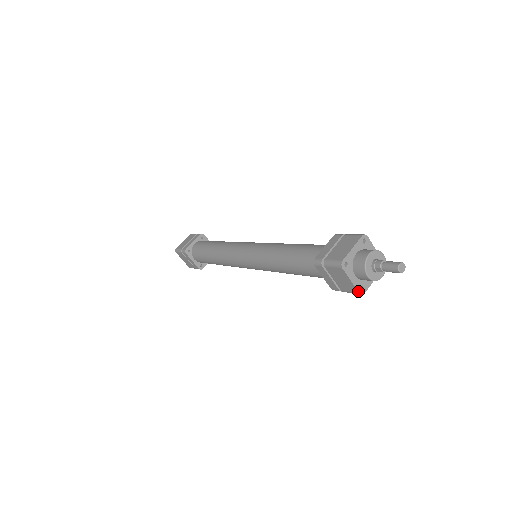
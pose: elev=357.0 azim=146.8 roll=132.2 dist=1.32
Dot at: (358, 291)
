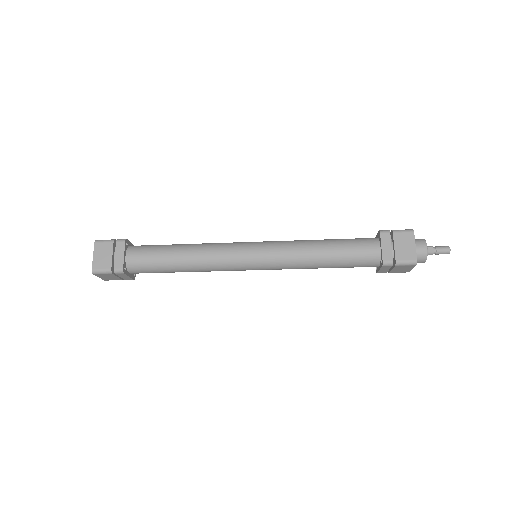
Dot at: occluded
